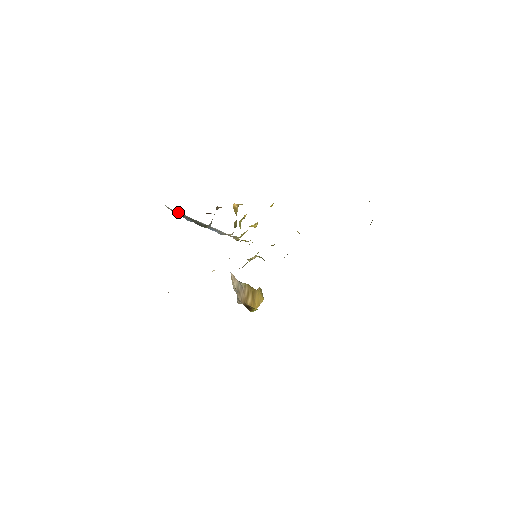
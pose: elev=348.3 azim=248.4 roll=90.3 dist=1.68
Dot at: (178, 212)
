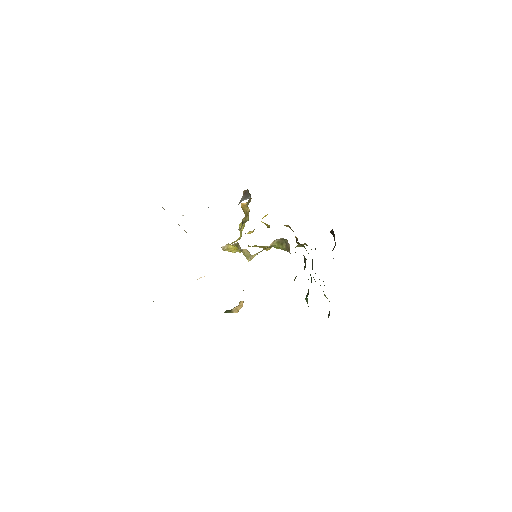
Dot at: occluded
